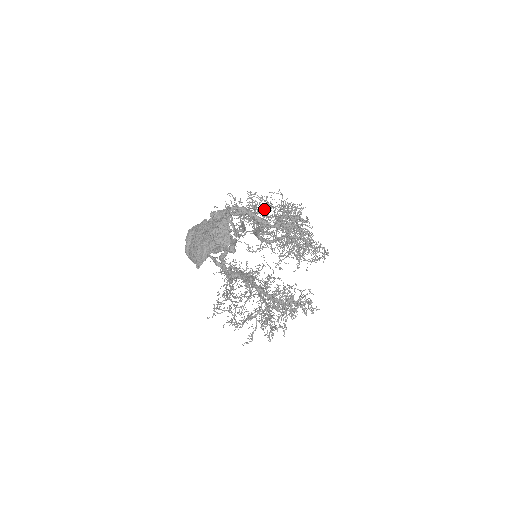
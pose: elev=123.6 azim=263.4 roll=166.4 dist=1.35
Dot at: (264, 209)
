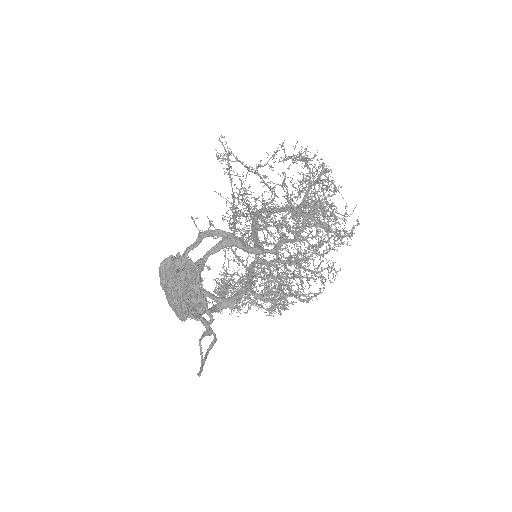
Dot at: (257, 230)
